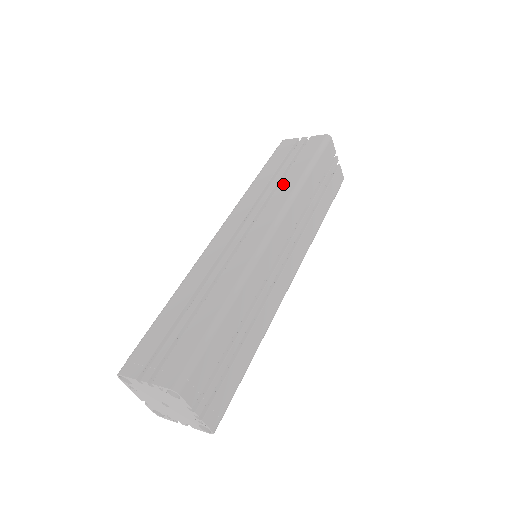
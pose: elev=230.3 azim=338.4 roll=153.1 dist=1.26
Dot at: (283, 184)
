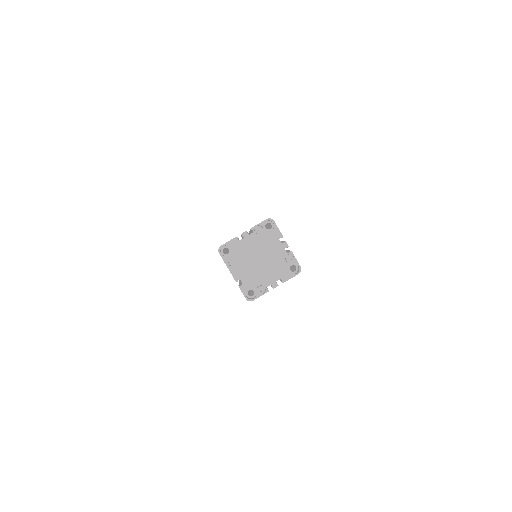
Dot at: occluded
